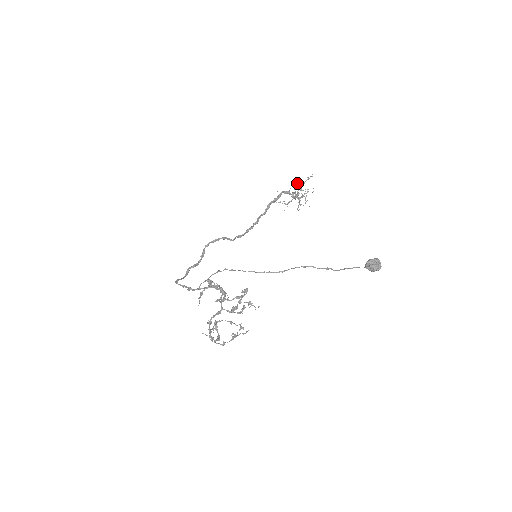
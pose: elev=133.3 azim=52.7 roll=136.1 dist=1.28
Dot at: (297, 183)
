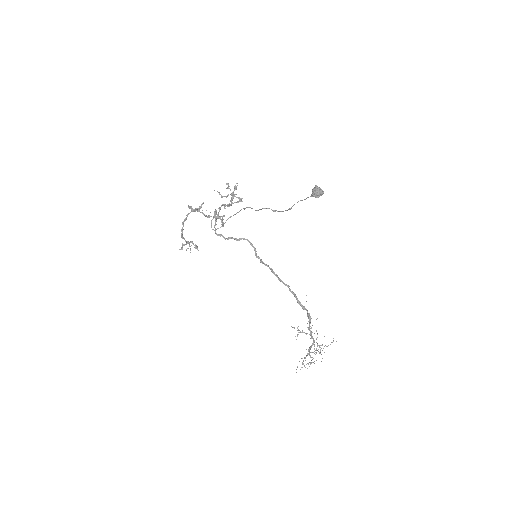
Dot at: occluded
